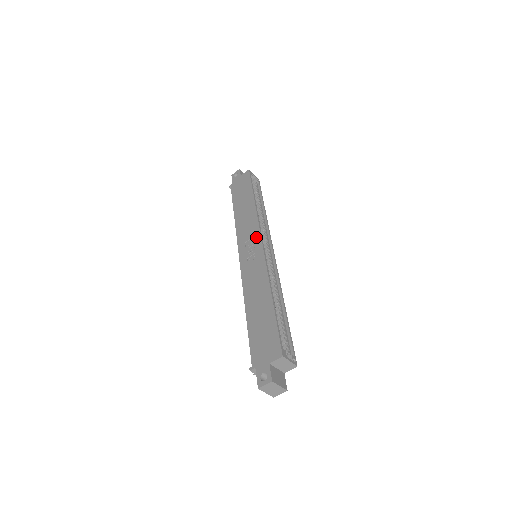
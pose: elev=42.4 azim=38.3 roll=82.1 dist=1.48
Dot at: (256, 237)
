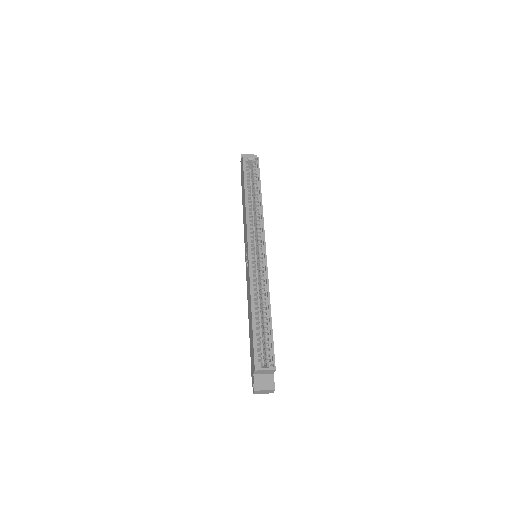
Dot at: occluded
